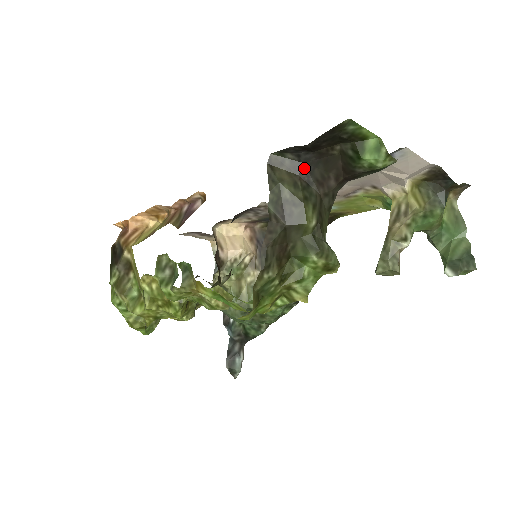
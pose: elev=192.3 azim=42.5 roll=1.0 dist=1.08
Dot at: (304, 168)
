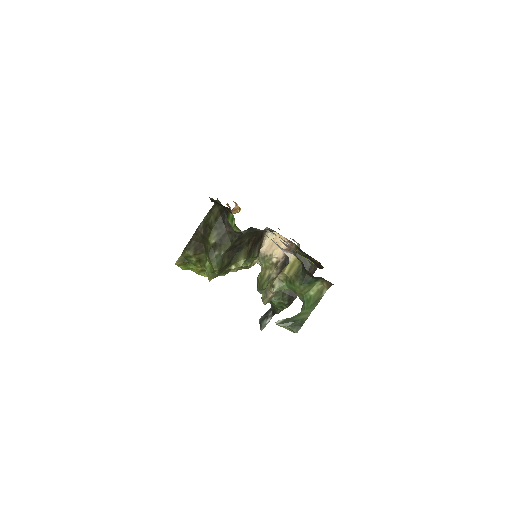
Dot at: (224, 213)
